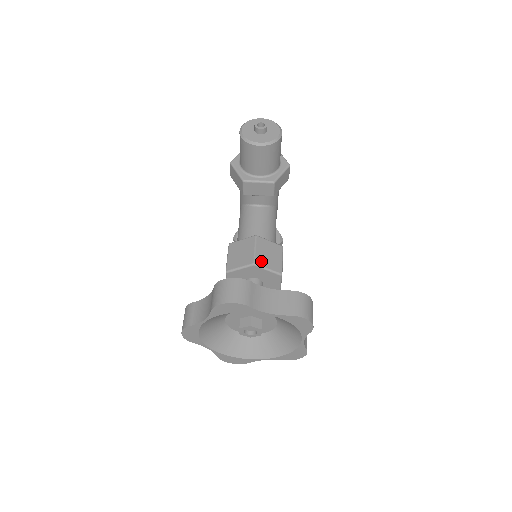
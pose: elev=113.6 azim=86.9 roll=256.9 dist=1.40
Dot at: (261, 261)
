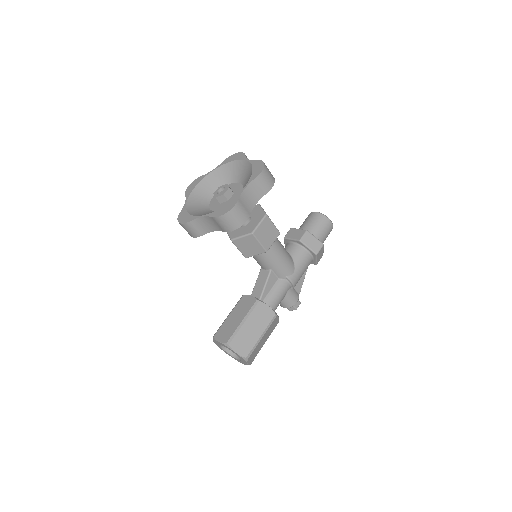
Dot at: occluded
